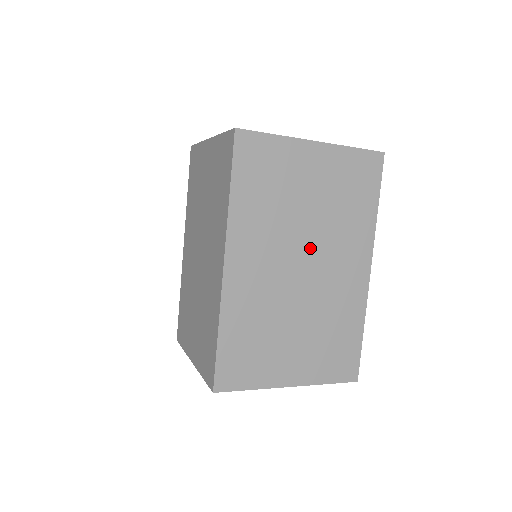
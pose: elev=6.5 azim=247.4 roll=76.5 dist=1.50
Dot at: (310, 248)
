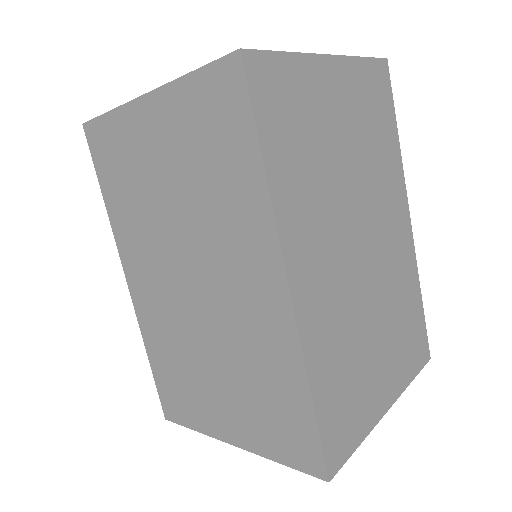
Dot at: (361, 216)
